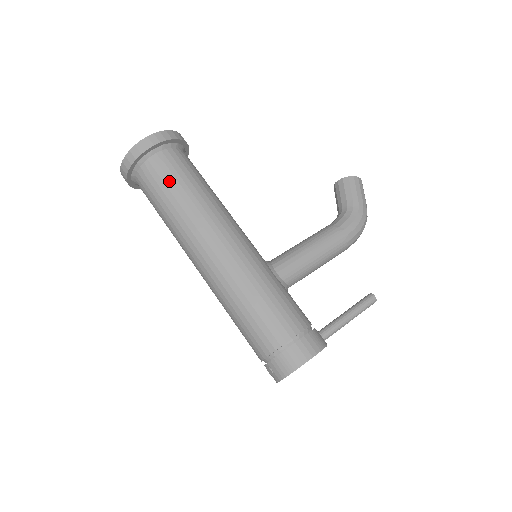
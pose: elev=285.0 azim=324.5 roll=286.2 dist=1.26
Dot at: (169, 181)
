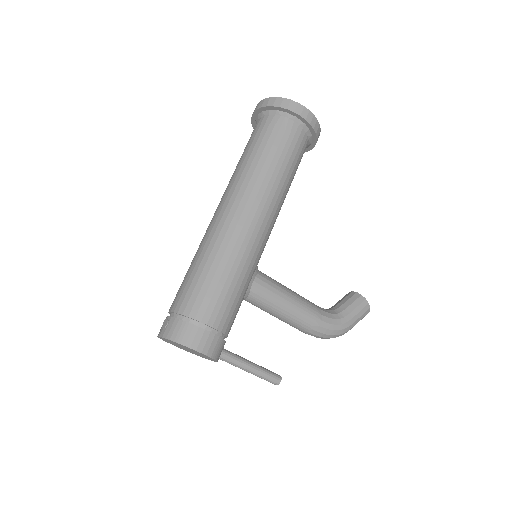
Dot at: (278, 145)
